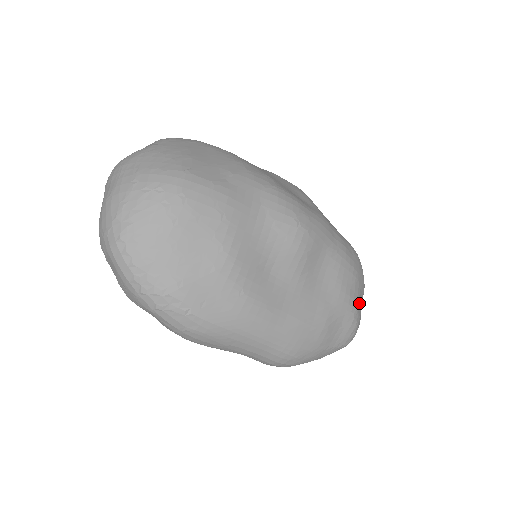
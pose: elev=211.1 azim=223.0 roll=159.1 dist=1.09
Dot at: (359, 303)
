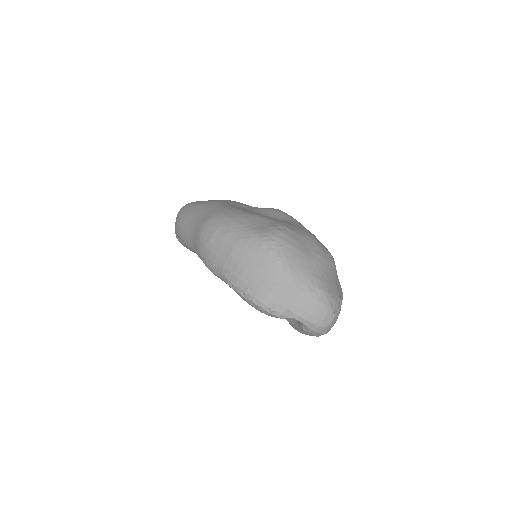
Dot at: (298, 236)
